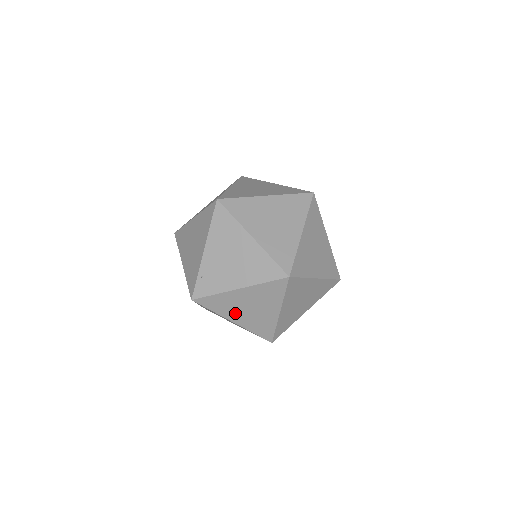
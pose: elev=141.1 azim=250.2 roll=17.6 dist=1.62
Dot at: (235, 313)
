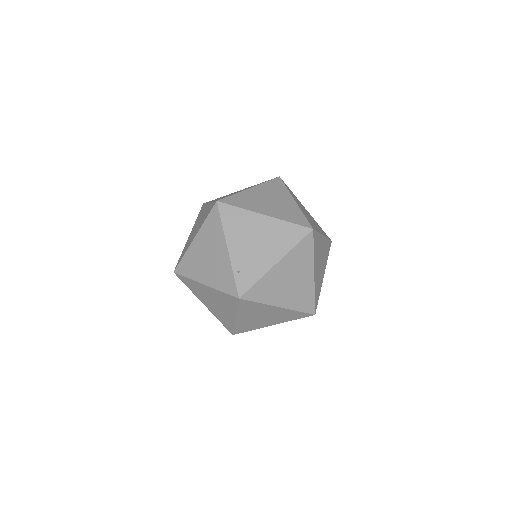
Dot at: (279, 295)
